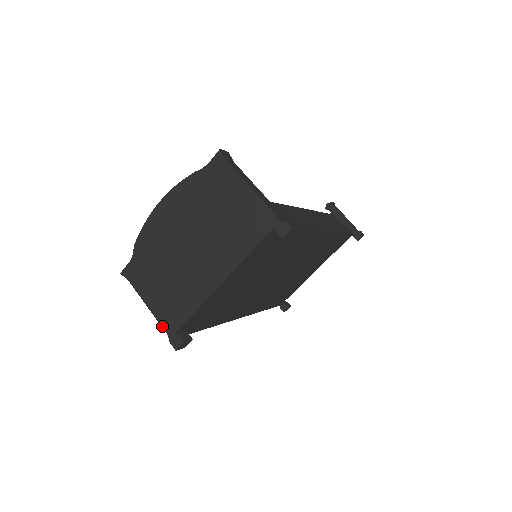
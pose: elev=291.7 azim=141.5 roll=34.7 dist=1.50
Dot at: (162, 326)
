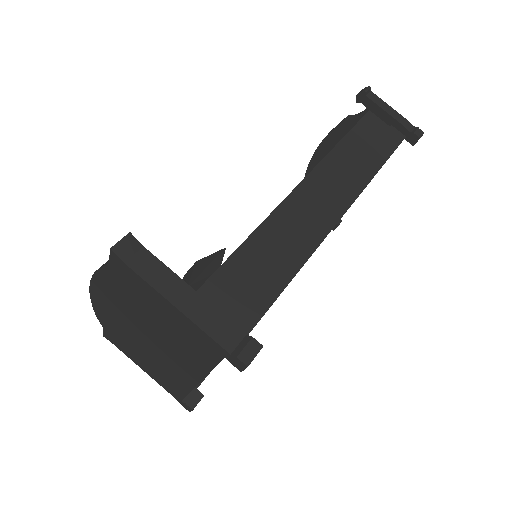
Dot at: occluded
